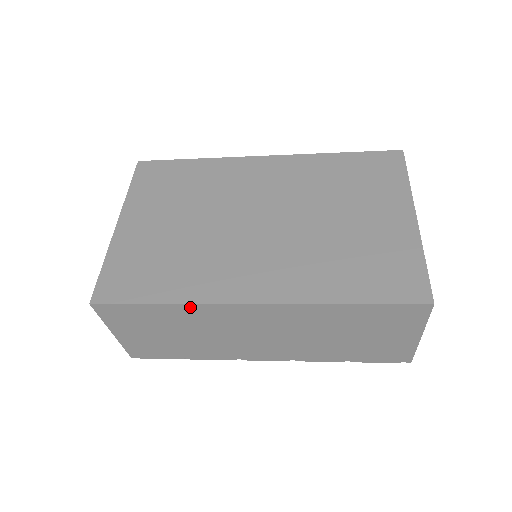
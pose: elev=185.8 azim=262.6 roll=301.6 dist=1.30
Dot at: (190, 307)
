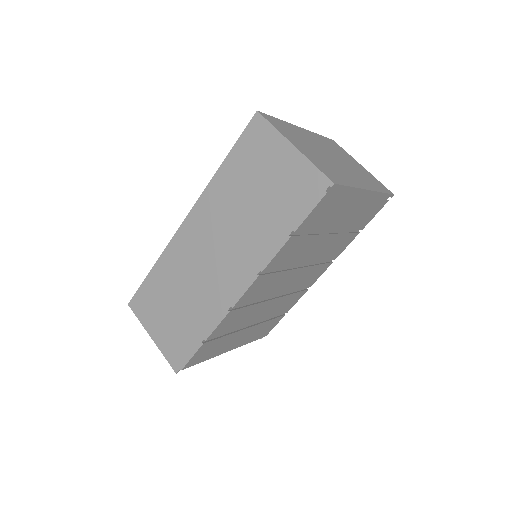
Dot at: (164, 258)
